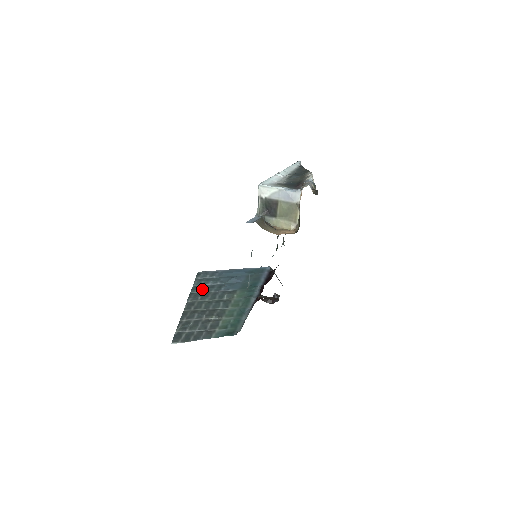
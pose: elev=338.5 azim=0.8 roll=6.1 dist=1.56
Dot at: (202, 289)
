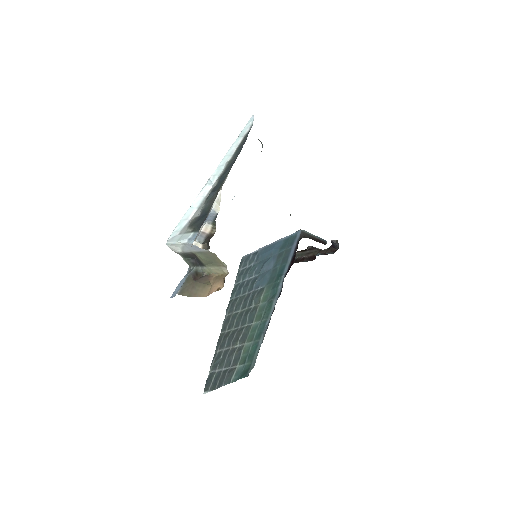
Dot at: (239, 291)
